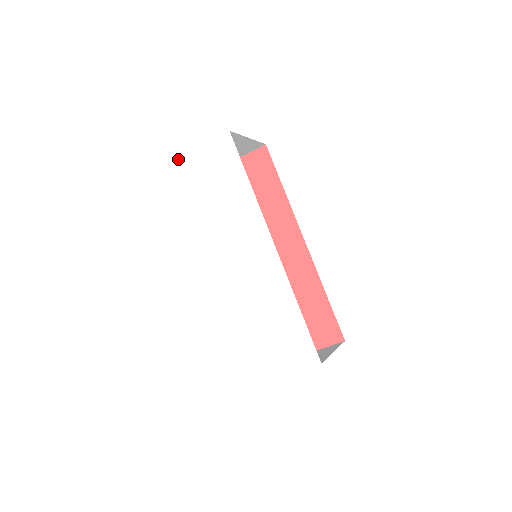
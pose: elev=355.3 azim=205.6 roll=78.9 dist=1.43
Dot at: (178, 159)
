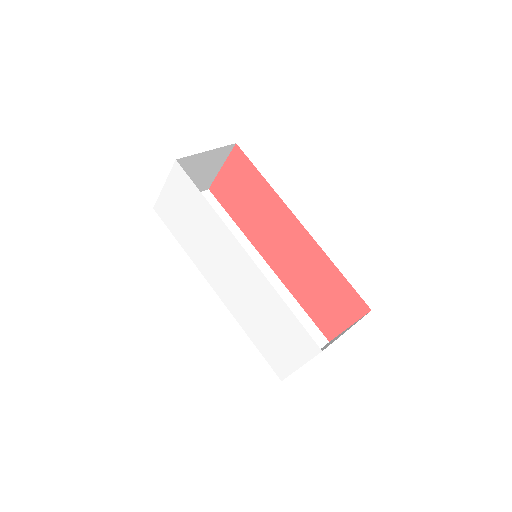
Dot at: (158, 197)
